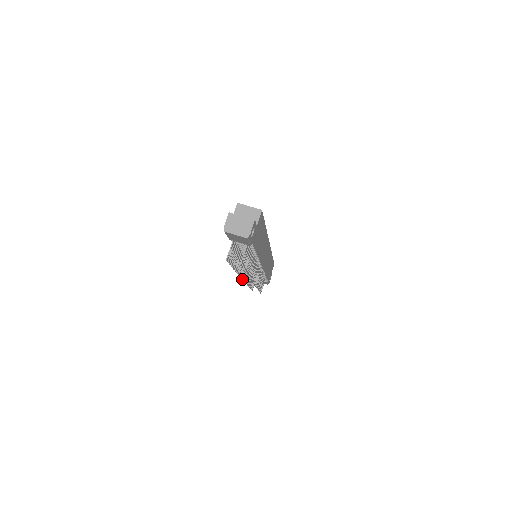
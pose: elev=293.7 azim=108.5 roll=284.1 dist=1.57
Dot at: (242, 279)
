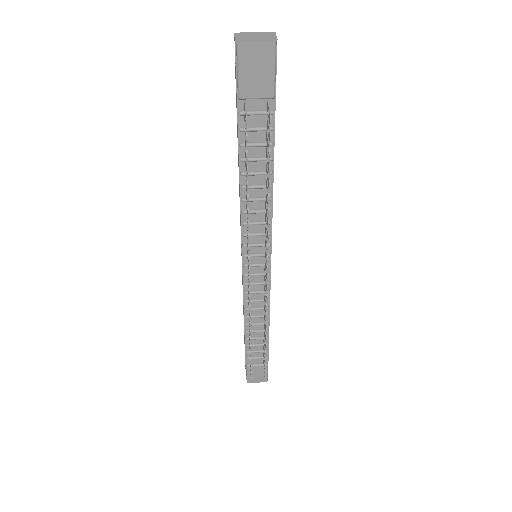
Dot at: occluded
